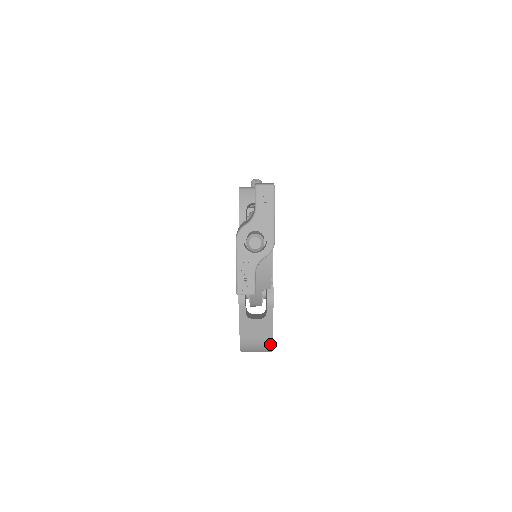
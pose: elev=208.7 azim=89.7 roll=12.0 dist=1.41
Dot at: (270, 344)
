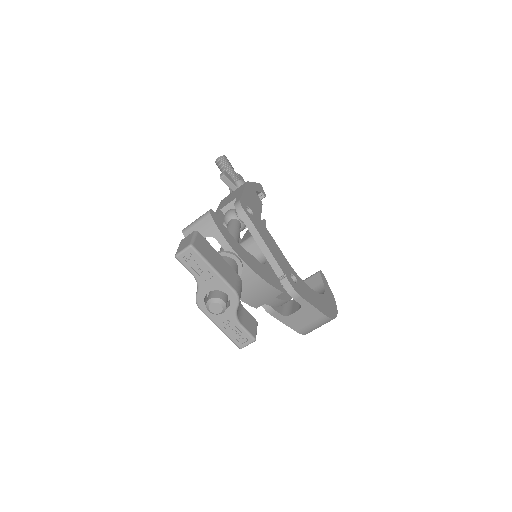
Dot at: (326, 319)
